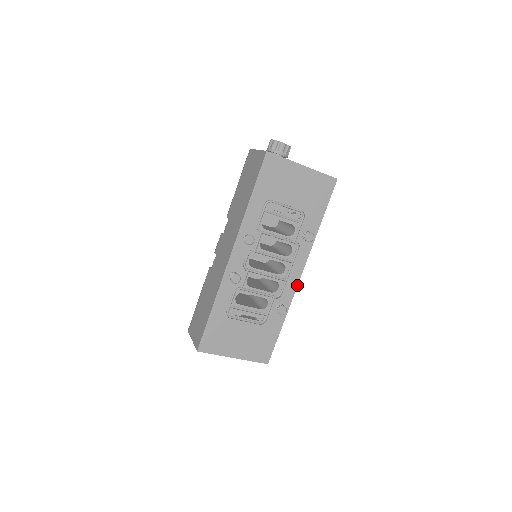
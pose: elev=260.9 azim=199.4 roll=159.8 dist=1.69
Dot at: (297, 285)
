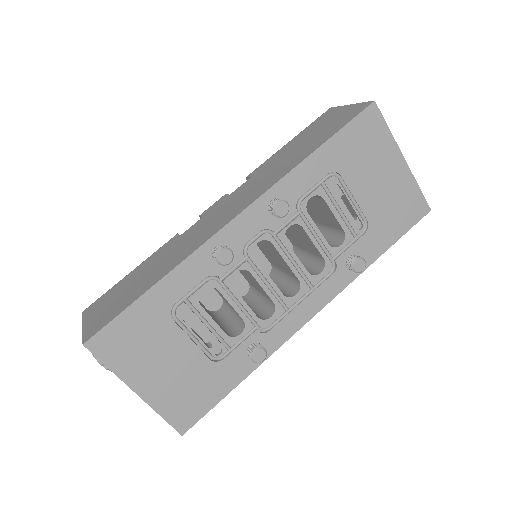
Dot at: (298, 329)
